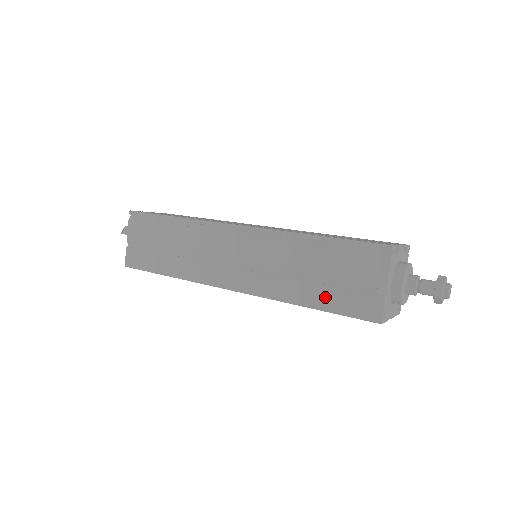
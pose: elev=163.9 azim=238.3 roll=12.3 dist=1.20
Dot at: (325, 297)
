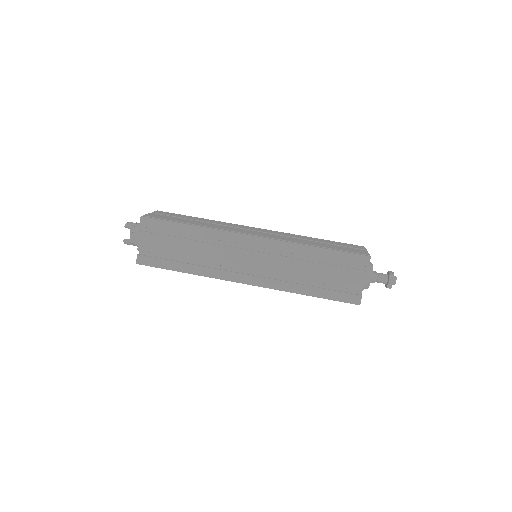
Dot at: occluded
